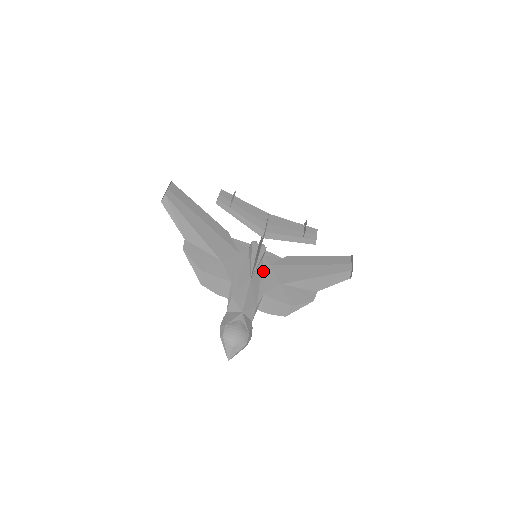
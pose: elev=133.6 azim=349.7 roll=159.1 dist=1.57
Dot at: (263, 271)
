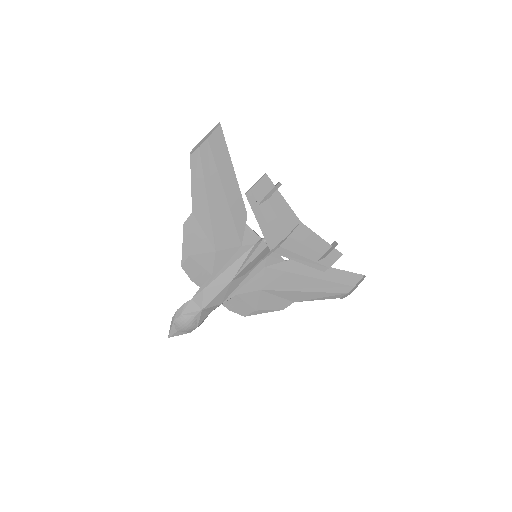
Dot at: (253, 272)
